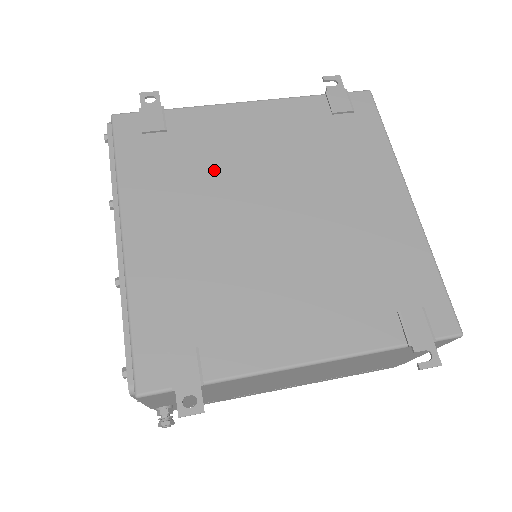
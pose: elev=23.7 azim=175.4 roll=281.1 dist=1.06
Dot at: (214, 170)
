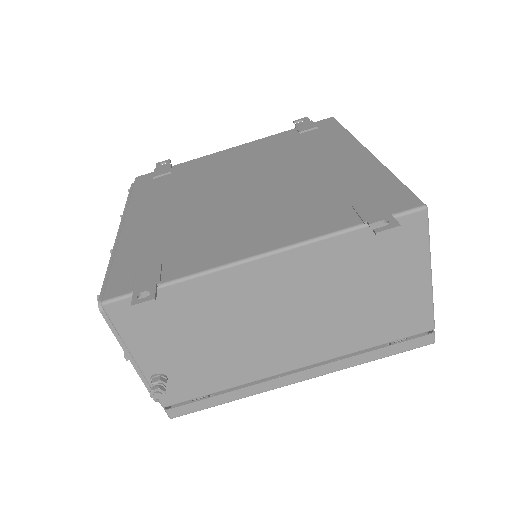
Dot at: (201, 180)
